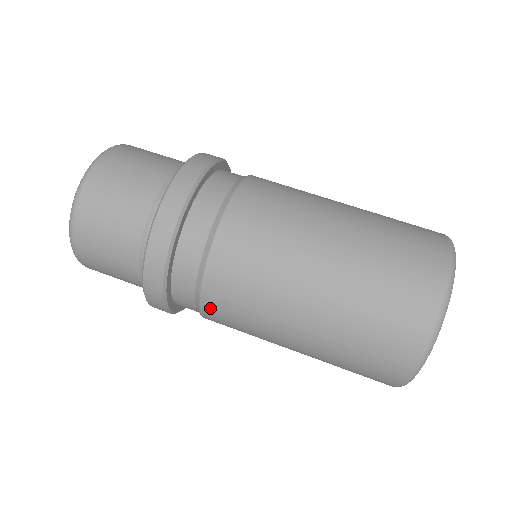
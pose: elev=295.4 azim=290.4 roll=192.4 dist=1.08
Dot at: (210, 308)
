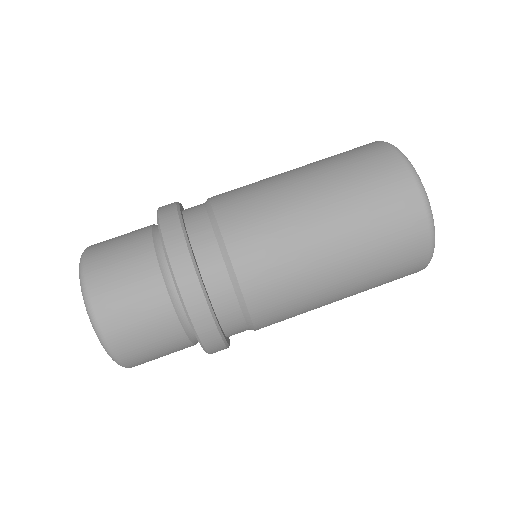
Dot at: occluded
